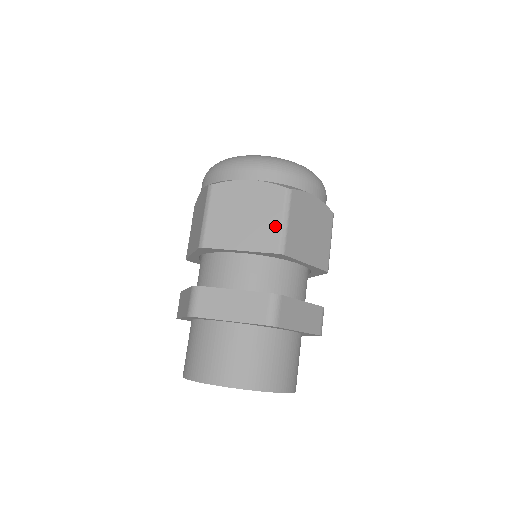
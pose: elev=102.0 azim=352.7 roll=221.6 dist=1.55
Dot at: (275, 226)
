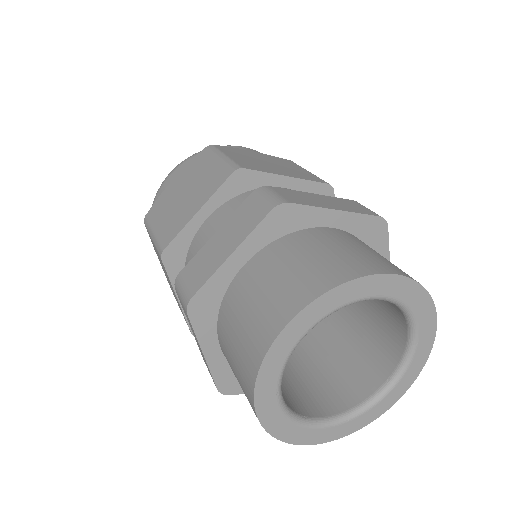
Dot at: (216, 166)
